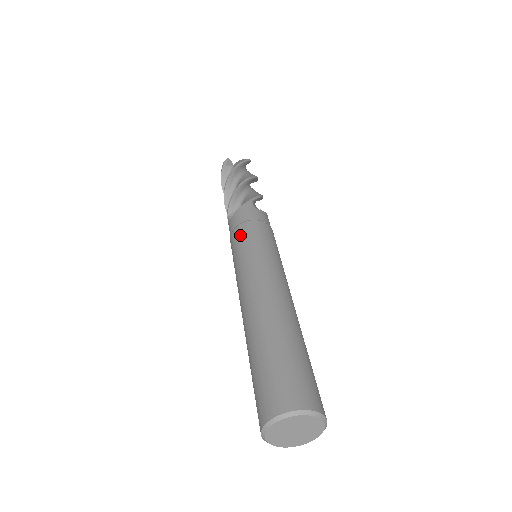
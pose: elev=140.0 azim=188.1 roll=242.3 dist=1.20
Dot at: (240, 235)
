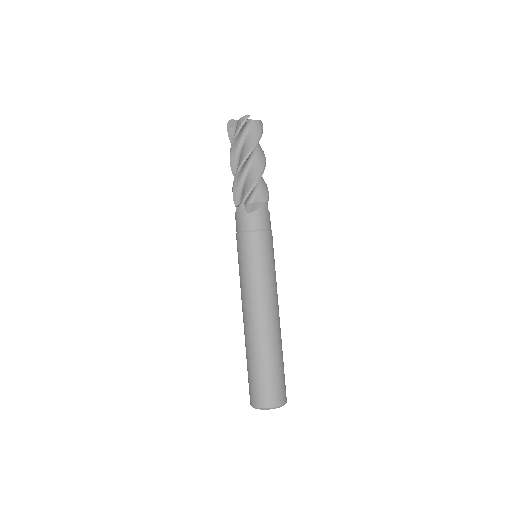
Dot at: (237, 248)
